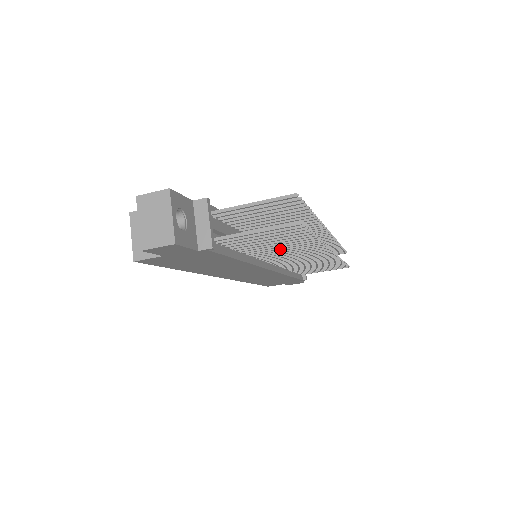
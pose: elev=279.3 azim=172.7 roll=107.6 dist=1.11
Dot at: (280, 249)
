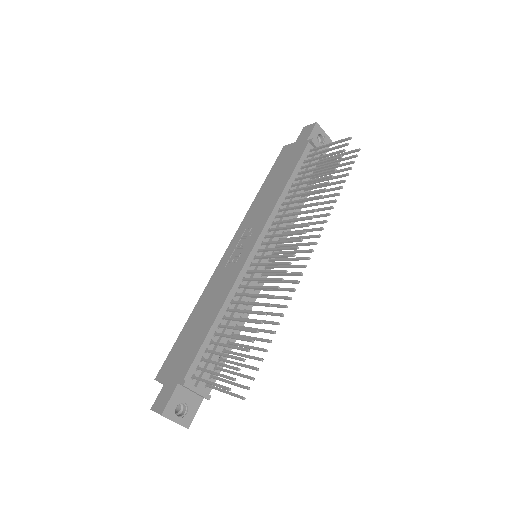
Dot at: occluded
